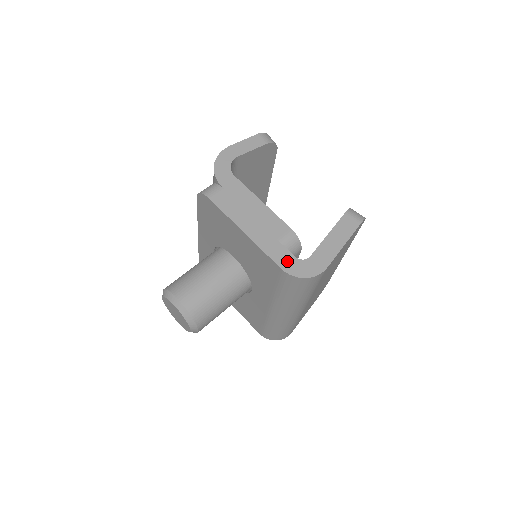
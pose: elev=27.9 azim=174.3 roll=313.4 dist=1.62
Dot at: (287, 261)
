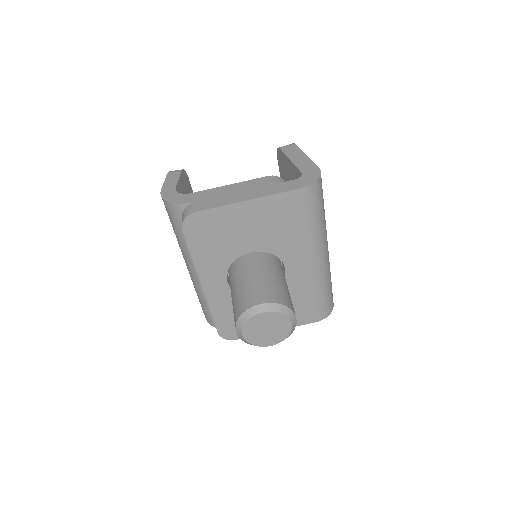
Dot at: (295, 184)
